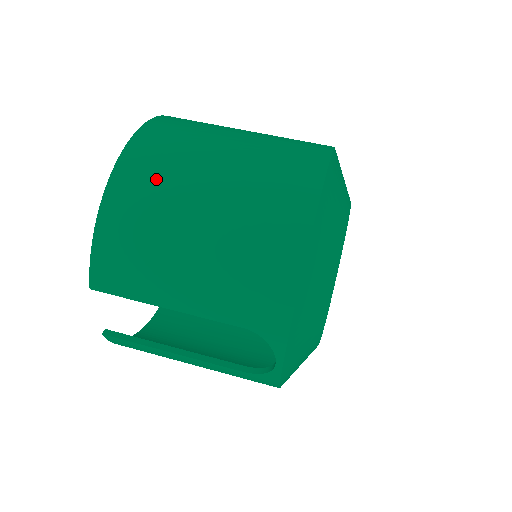
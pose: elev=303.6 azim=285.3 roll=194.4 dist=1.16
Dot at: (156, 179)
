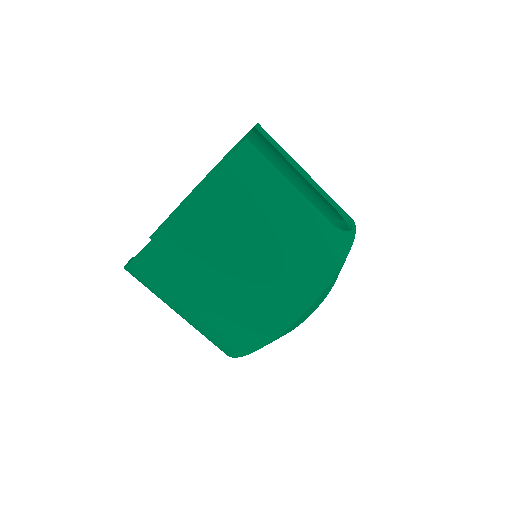
Dot at: (155, 286)
